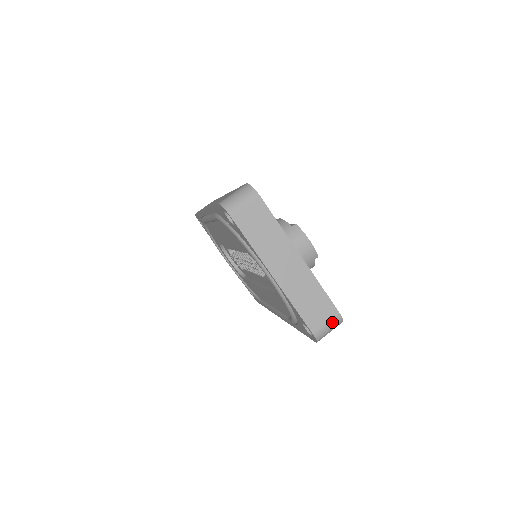
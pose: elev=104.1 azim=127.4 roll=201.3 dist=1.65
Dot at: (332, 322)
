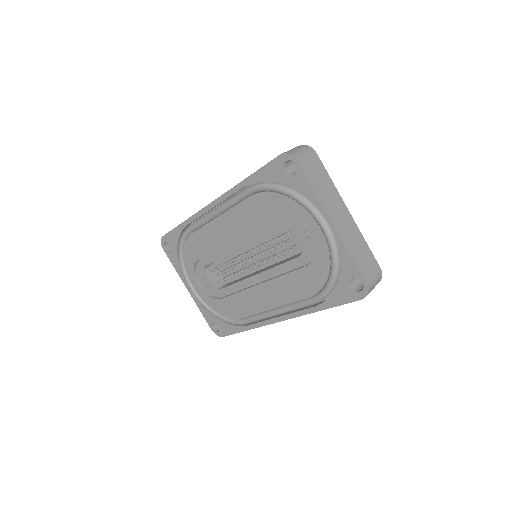
Dot at: (377, 276)
